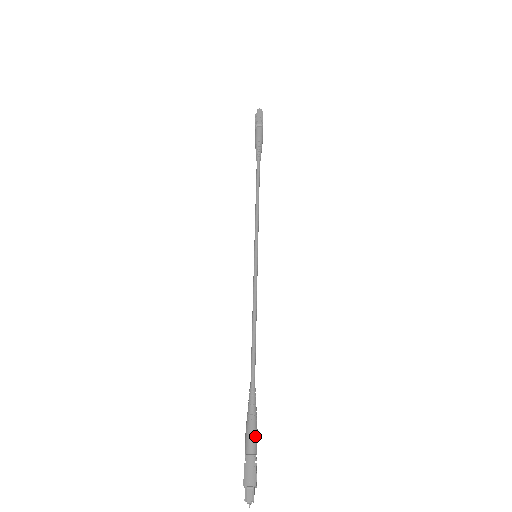
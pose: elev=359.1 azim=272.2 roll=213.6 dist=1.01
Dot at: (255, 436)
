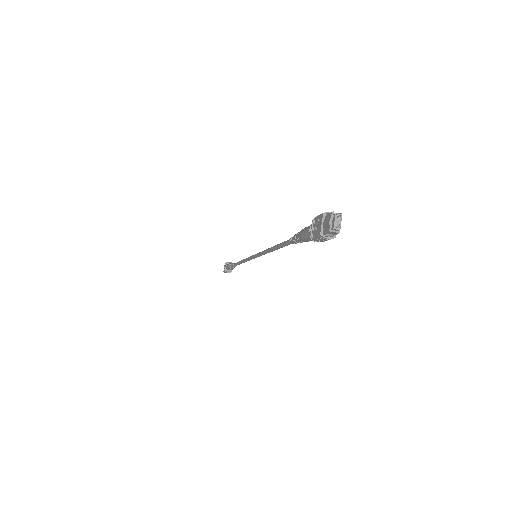
Dot at: occluded
